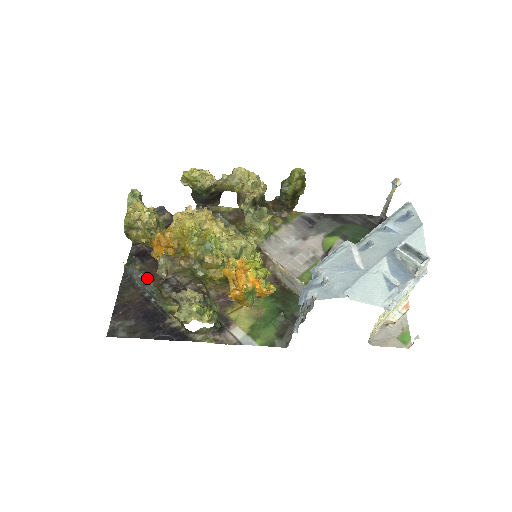
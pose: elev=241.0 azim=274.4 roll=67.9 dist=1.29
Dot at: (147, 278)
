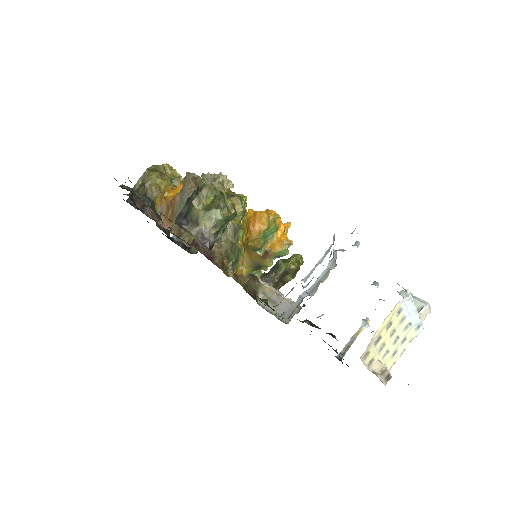
Dot at: occluded
